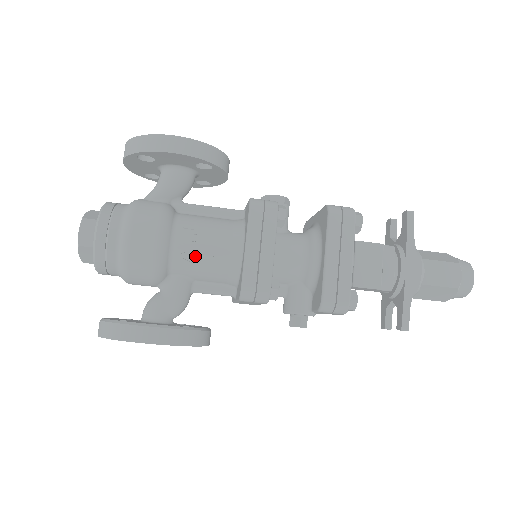
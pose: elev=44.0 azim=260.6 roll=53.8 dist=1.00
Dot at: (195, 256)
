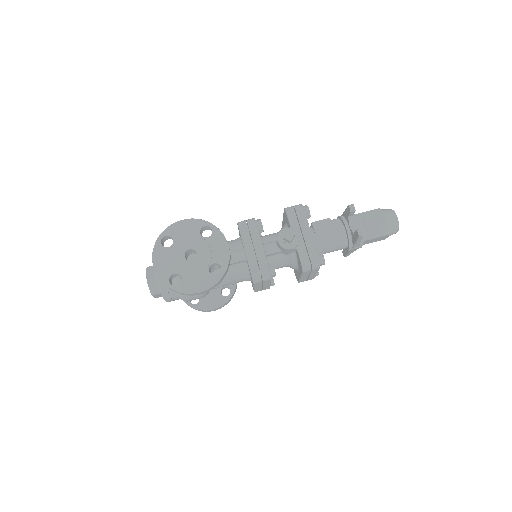
Dot at: occluded
